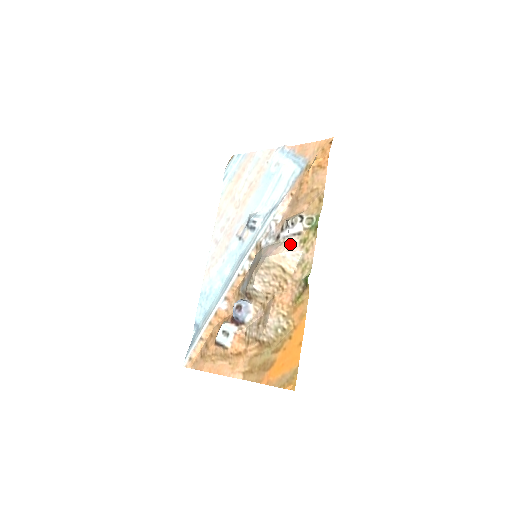
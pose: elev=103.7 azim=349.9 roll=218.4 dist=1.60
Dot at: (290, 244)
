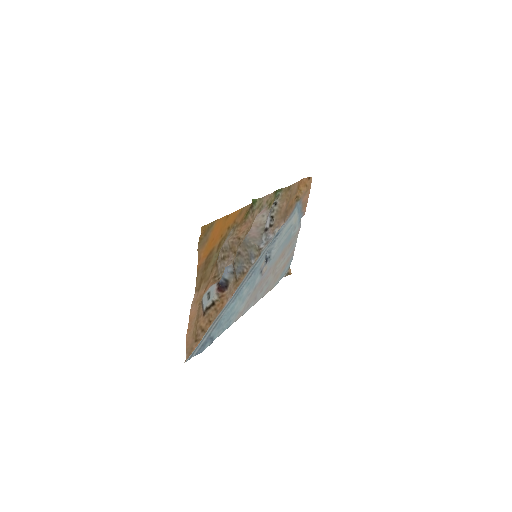
Dot at: (263, 215)
